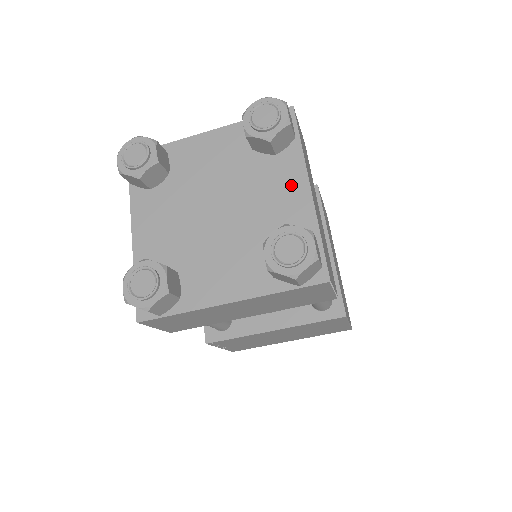
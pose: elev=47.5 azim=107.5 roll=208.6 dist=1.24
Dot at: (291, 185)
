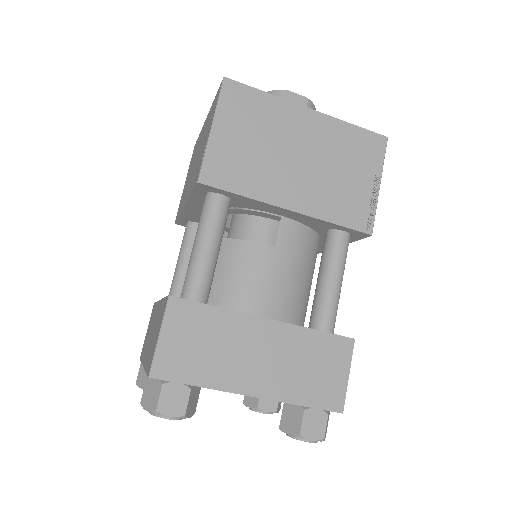
Dot at: occluded
